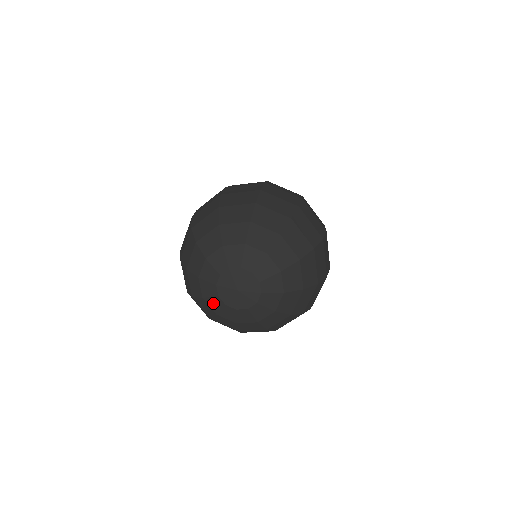
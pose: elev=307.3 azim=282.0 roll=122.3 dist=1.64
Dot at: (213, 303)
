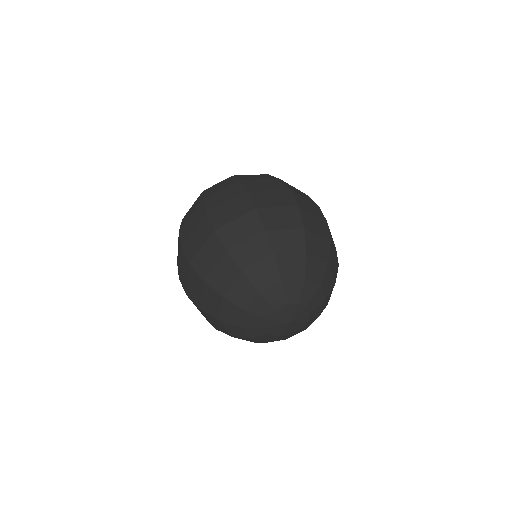
Dot at: (263, 338)
